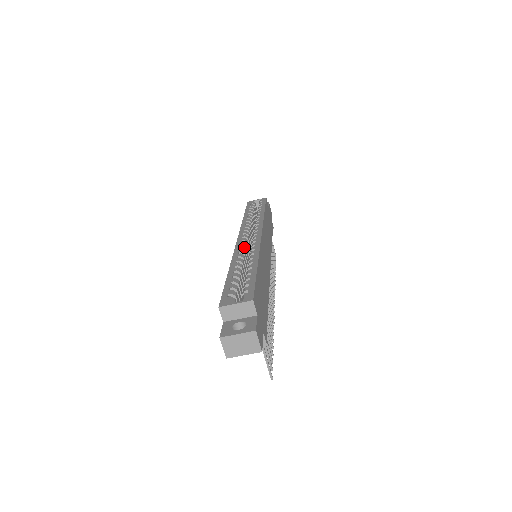
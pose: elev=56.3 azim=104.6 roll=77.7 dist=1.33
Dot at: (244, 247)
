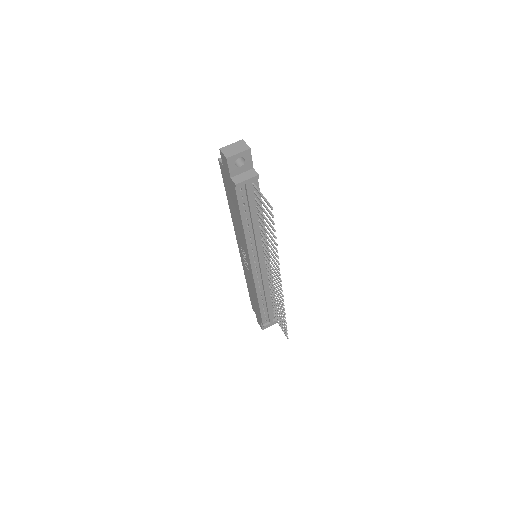
Dot at: occluded
